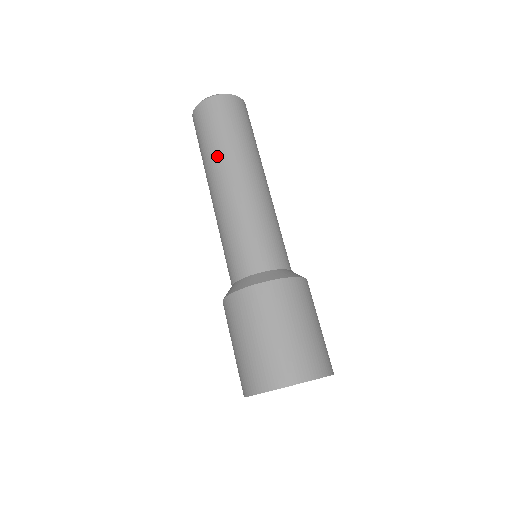
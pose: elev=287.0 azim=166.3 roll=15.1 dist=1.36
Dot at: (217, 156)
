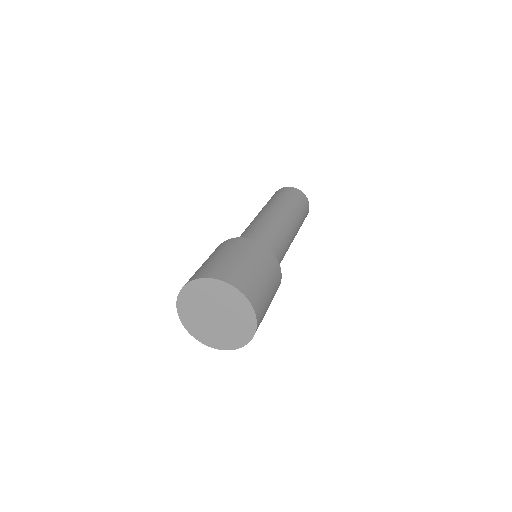
Dot at: (271, 203)
